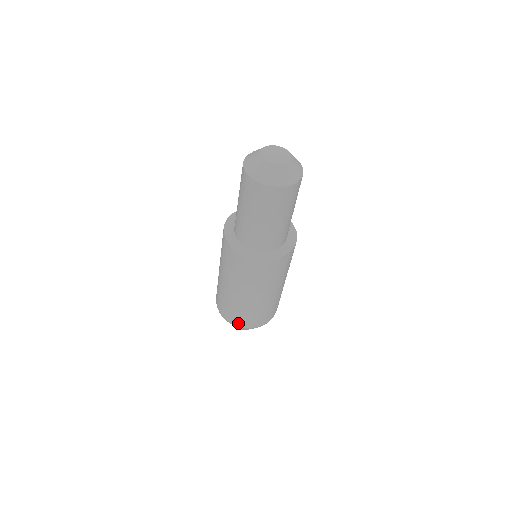
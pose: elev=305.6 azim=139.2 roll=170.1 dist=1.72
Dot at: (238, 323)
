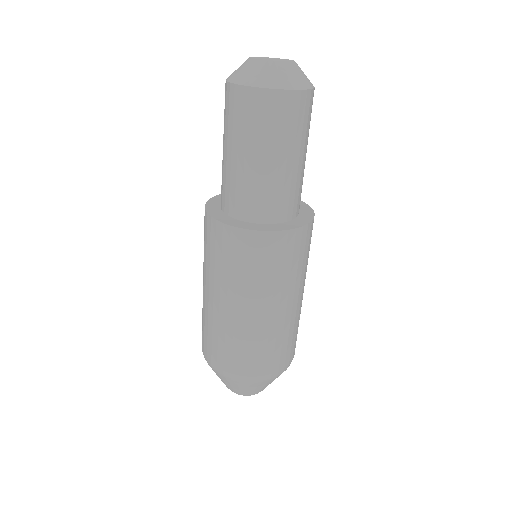
Dot at: (271, 371)
